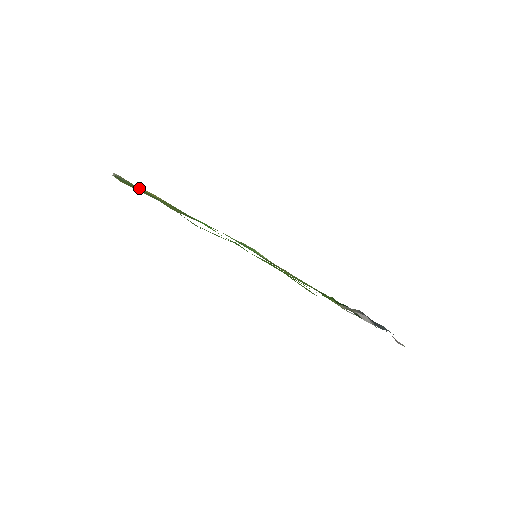
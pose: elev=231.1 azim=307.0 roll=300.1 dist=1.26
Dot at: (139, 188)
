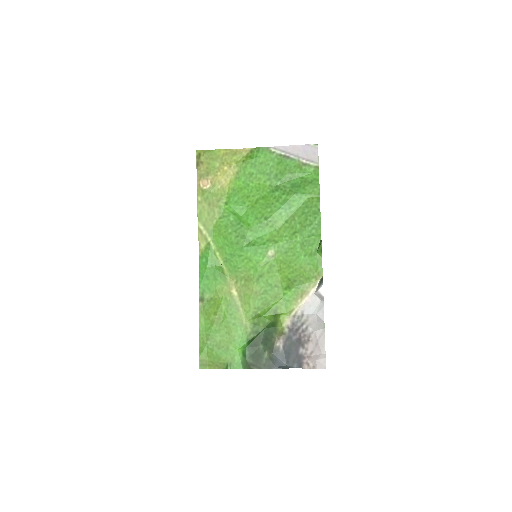
Dot at: (276, 161)
